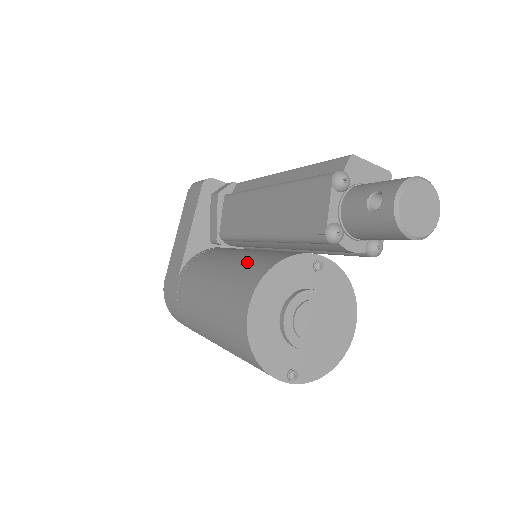
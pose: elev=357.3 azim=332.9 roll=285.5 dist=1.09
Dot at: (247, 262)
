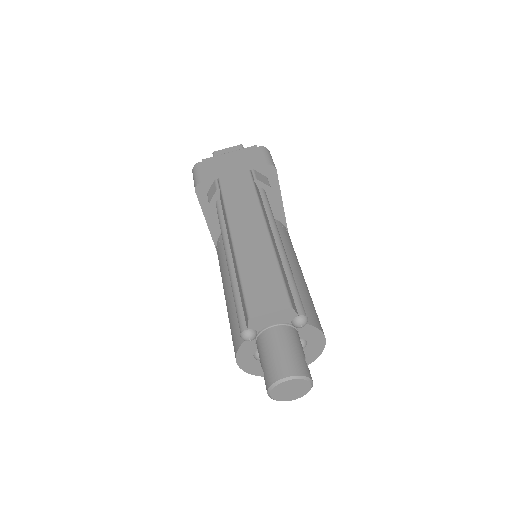
Dot at: (235, 312)
